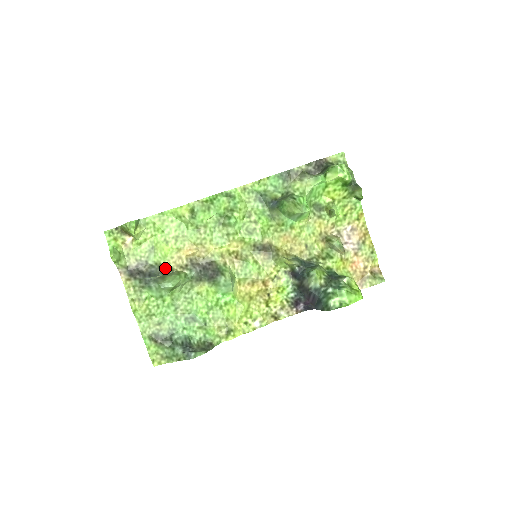
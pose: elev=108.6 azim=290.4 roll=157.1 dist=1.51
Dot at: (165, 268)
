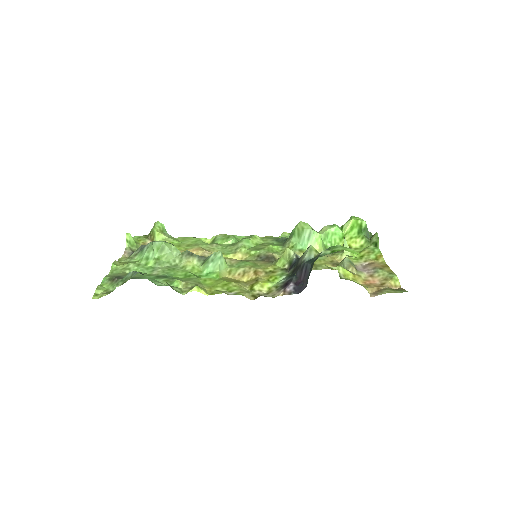
Dot at: occluded
